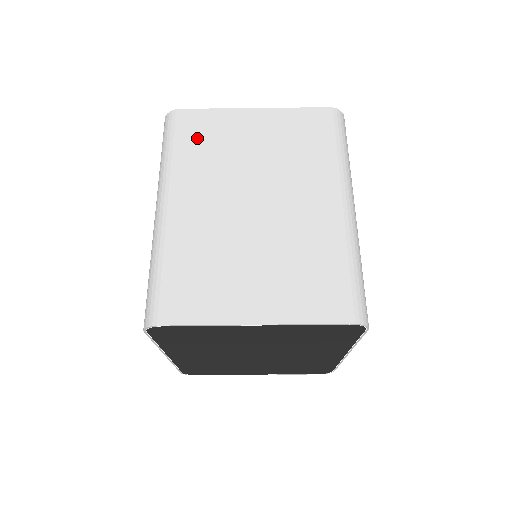
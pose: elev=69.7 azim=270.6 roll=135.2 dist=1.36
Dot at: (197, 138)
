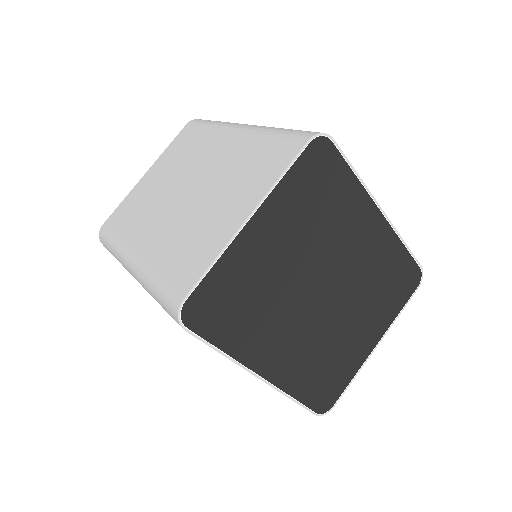
Dot at: (123, 219)
